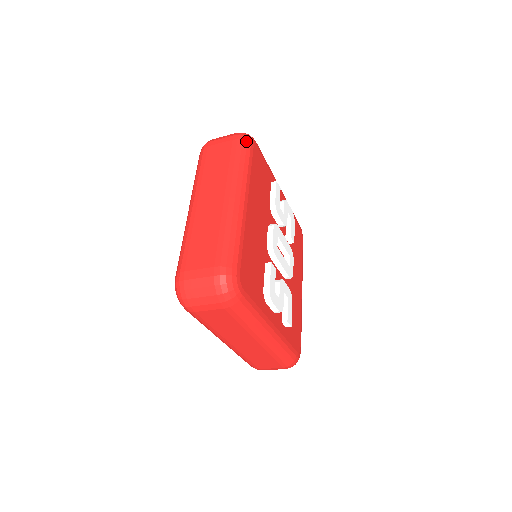
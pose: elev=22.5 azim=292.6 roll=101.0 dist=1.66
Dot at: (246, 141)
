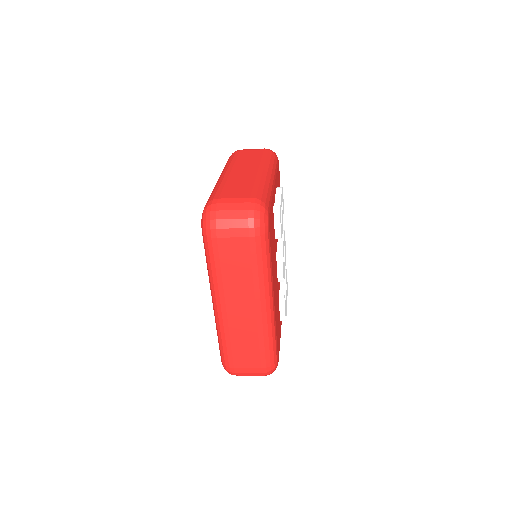
Dot at: (264, 234)
